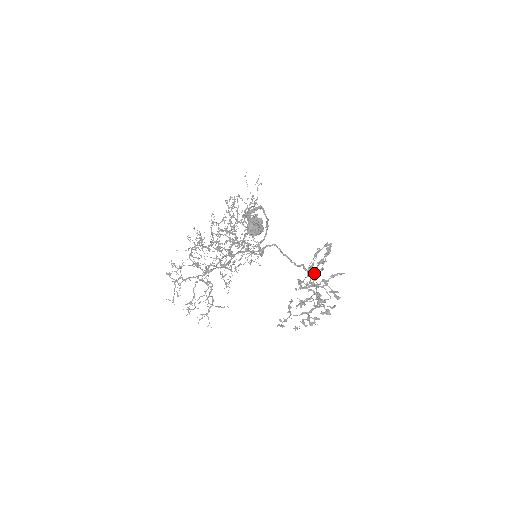
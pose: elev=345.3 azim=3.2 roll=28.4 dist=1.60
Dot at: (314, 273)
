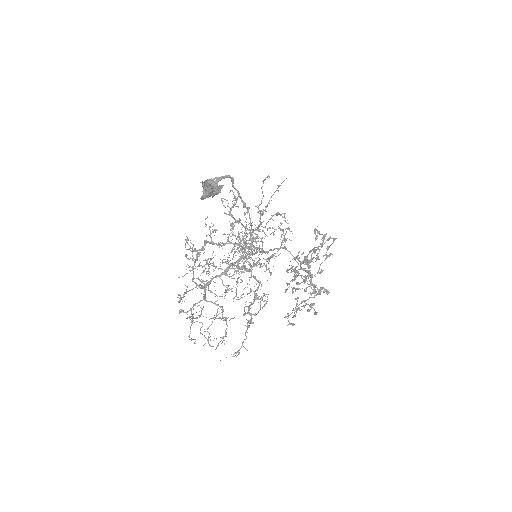
Dot at: (322, 271)
